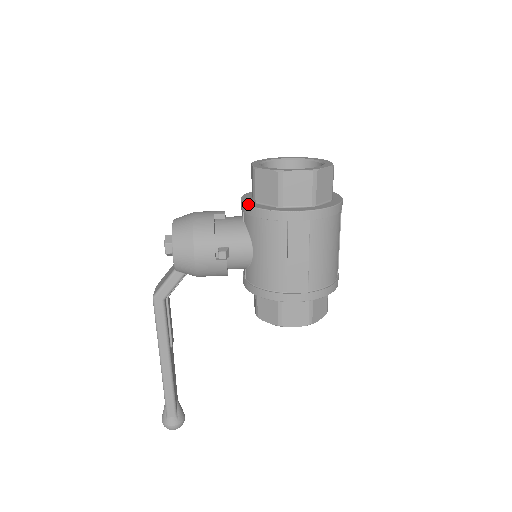
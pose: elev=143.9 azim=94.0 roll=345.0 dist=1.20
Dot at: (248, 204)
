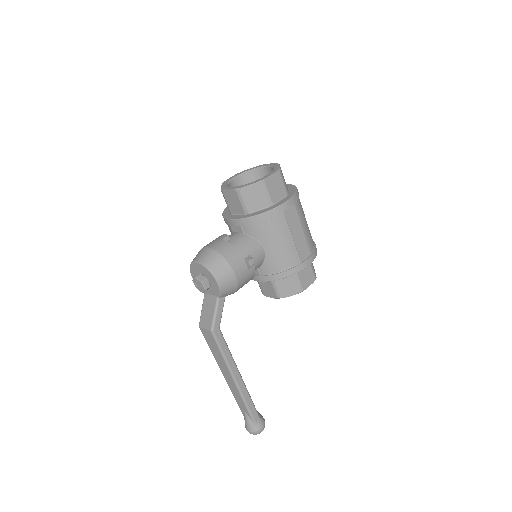
Dot at: (246, 217)
